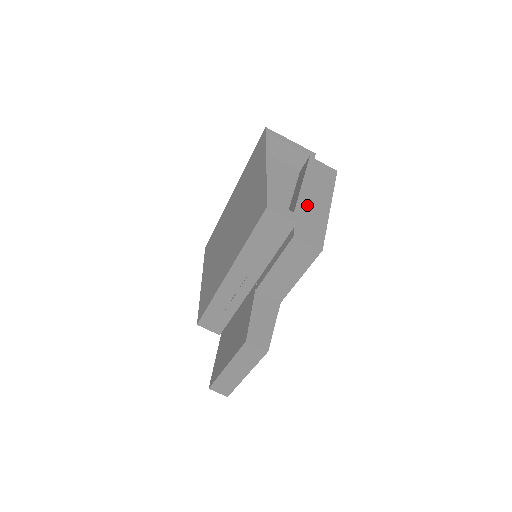
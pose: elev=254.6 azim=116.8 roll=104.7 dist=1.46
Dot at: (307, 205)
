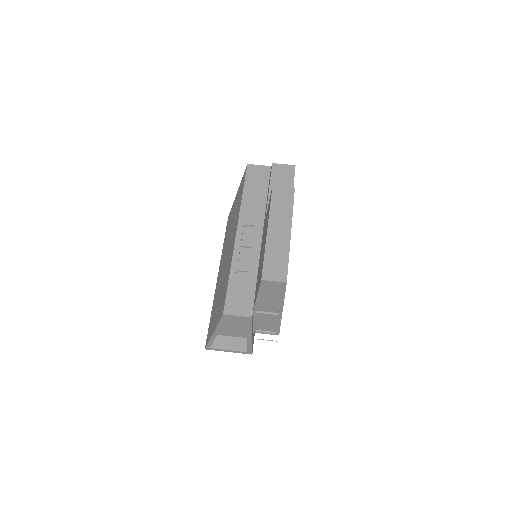
Dot at: occluded
